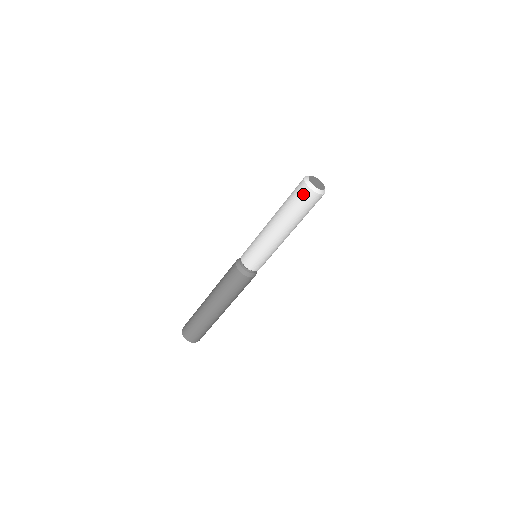
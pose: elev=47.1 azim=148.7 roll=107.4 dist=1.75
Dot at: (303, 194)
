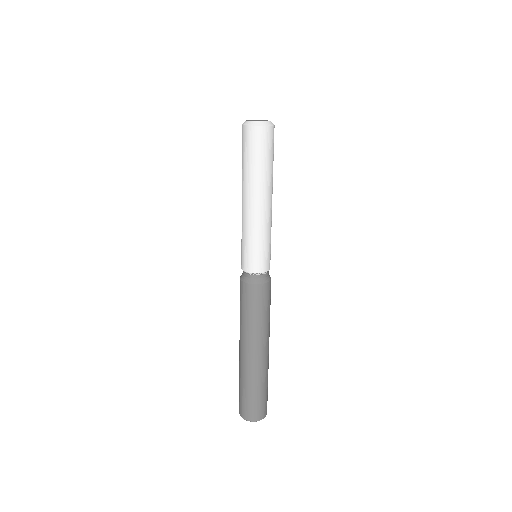
Dot at: (243, 137)
